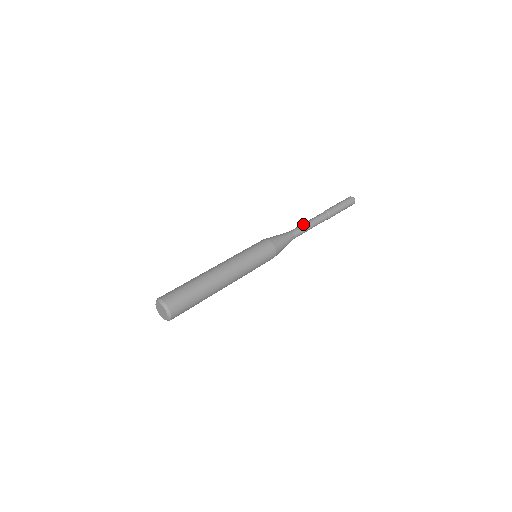
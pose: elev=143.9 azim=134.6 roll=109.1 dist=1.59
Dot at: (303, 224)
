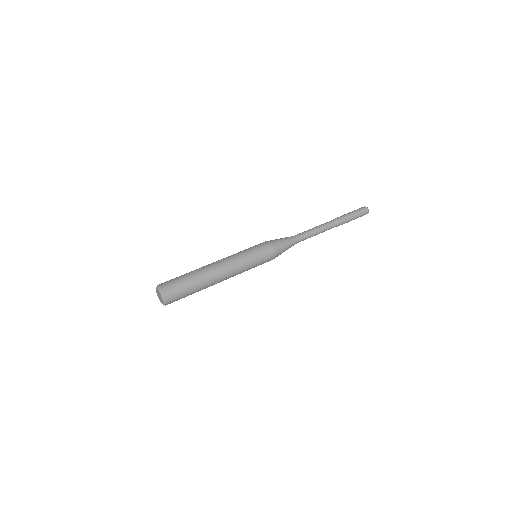
Dot at: (308, 230)
